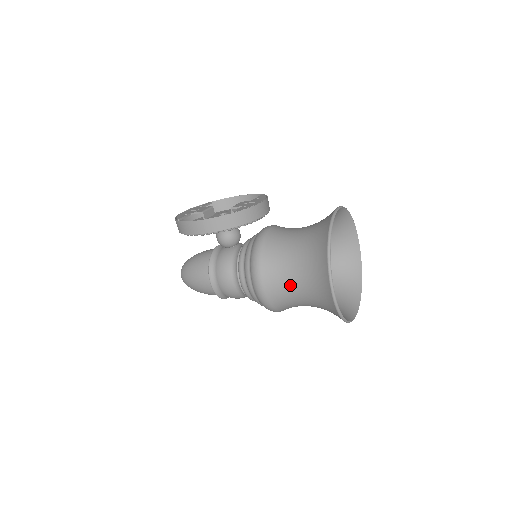
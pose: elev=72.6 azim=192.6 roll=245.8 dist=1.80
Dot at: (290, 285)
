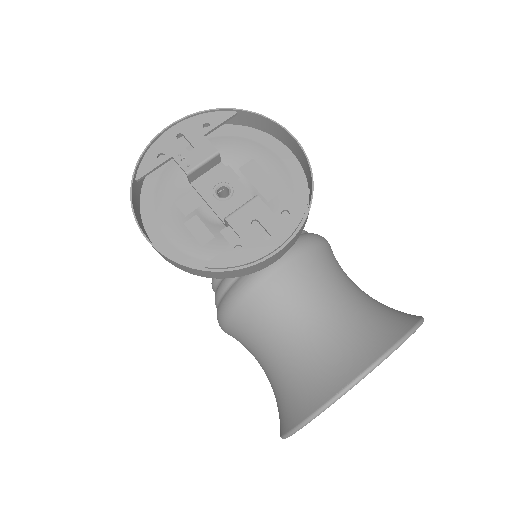
Dot at: (256, 359)
